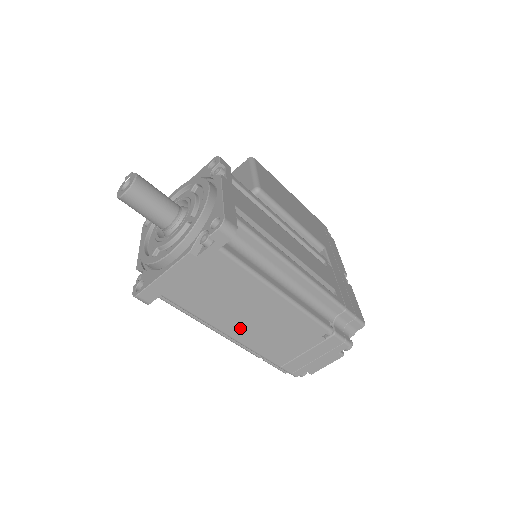
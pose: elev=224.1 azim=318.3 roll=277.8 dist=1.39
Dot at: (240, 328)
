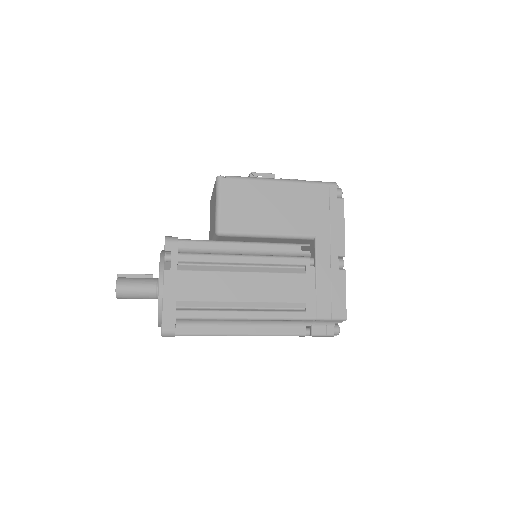
Dot at: occluded
